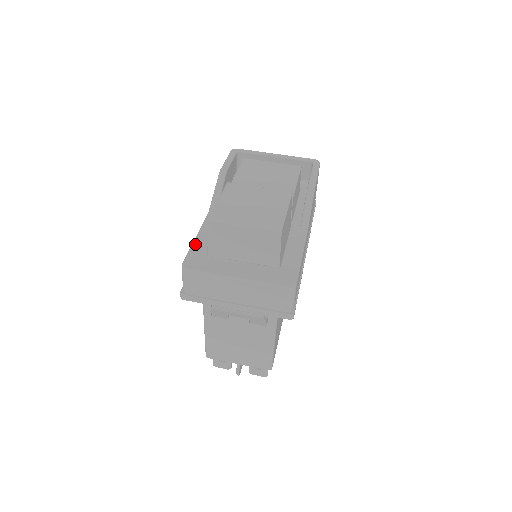
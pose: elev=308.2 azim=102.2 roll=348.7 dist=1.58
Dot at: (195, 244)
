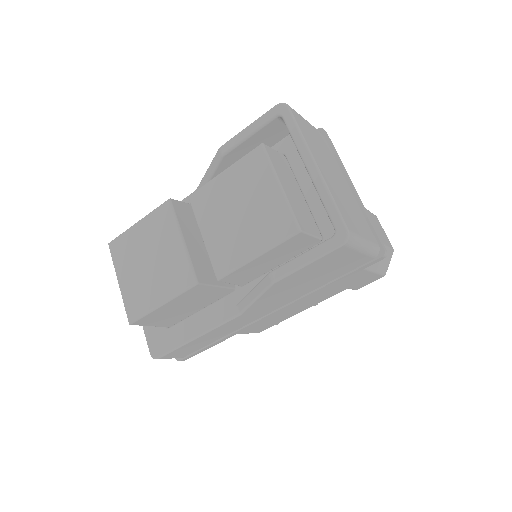
Dot at: occluded
